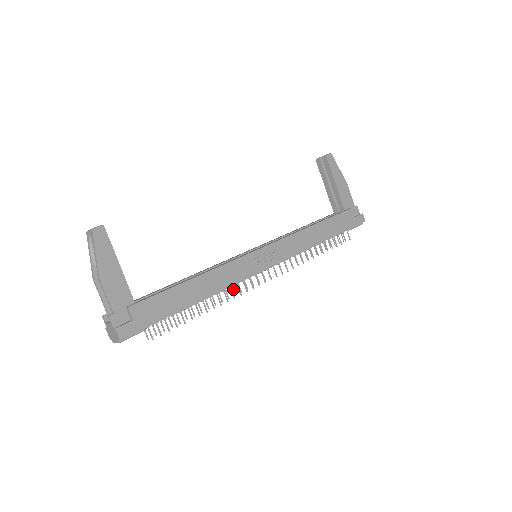
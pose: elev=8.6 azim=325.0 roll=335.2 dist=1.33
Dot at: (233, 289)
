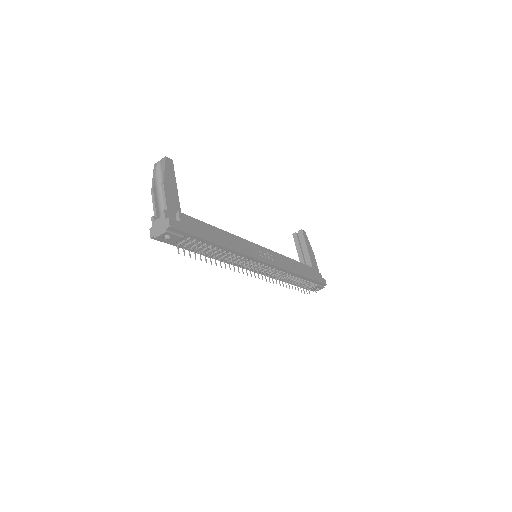
Dot at: (238, 267)
